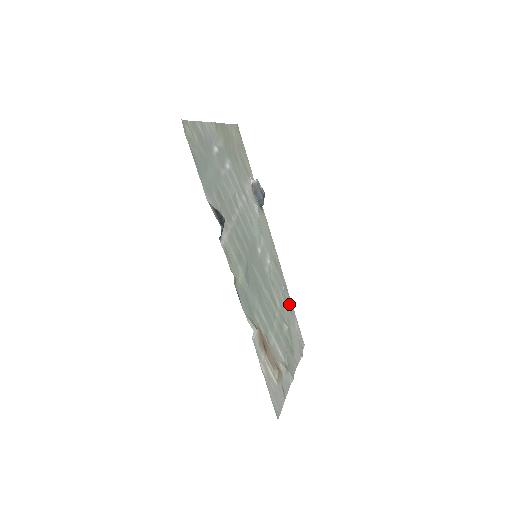
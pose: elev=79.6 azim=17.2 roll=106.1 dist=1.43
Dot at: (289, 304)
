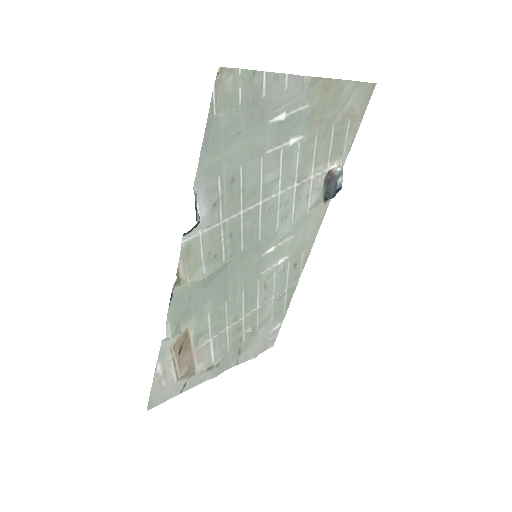
Dot at: (282, 307)
